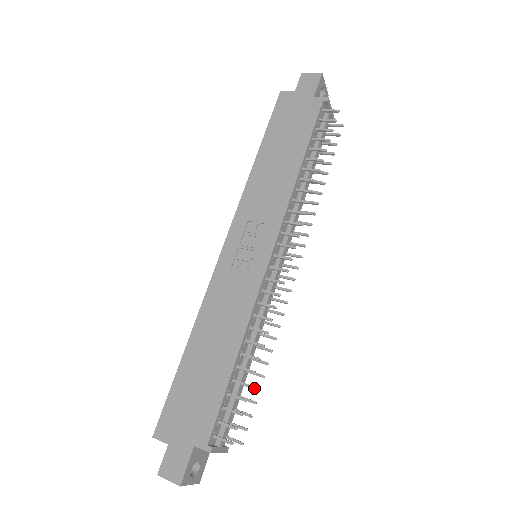
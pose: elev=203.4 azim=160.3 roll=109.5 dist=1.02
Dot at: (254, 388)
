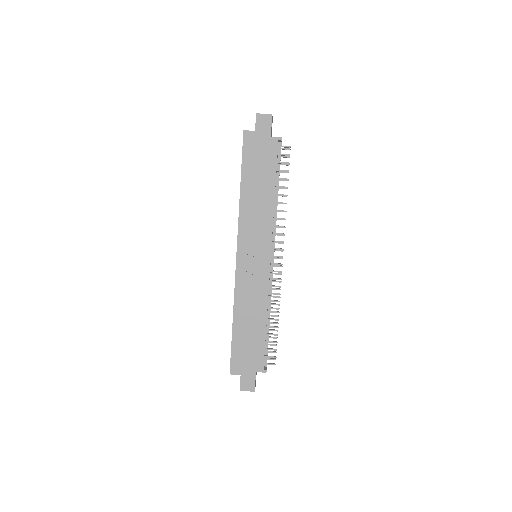
Dot at: occluded
